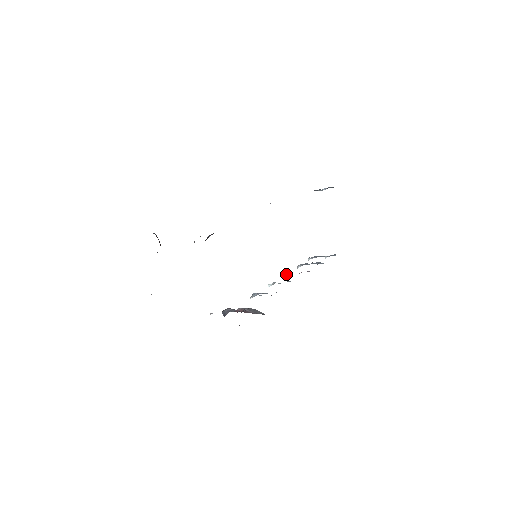
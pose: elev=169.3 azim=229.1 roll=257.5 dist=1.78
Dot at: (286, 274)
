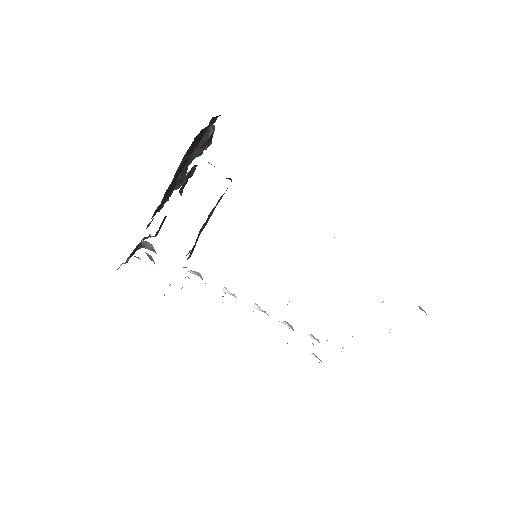
Dot at: occluded
